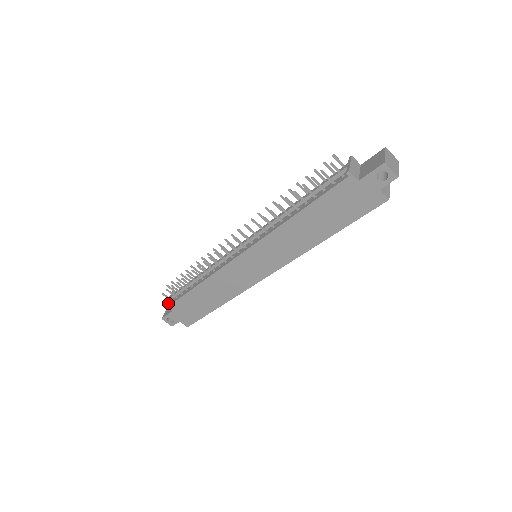
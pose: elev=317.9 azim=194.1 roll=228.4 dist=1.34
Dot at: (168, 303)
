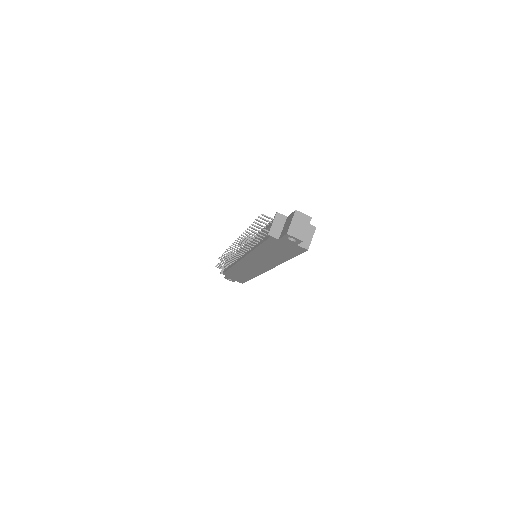
Dot at: (222, 271)
